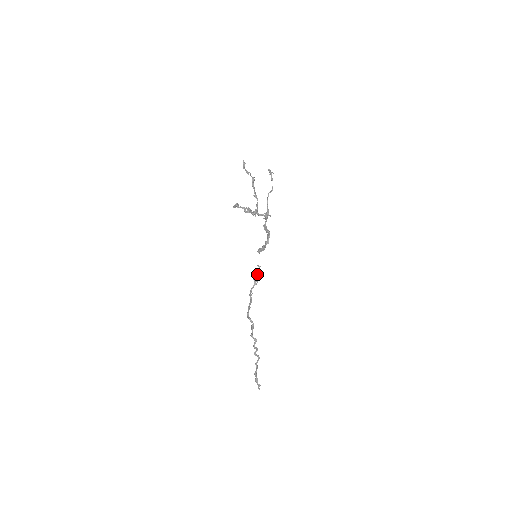
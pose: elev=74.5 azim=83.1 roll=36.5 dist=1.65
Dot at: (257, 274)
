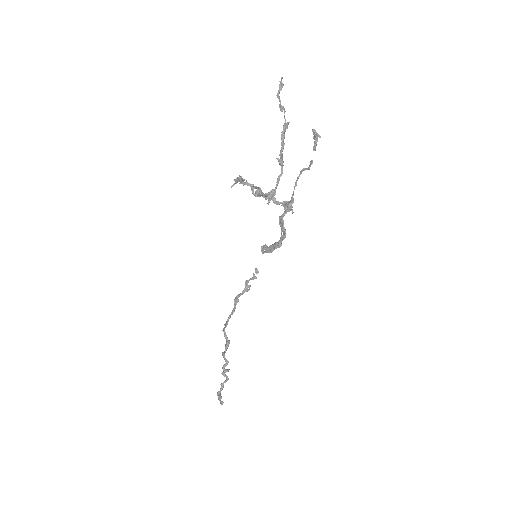
Dot at: (252, 279)
